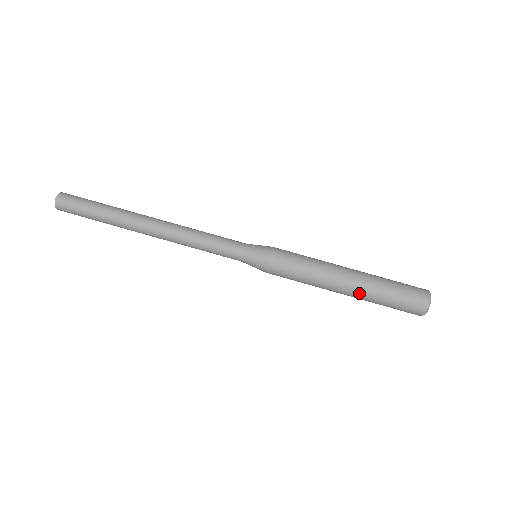
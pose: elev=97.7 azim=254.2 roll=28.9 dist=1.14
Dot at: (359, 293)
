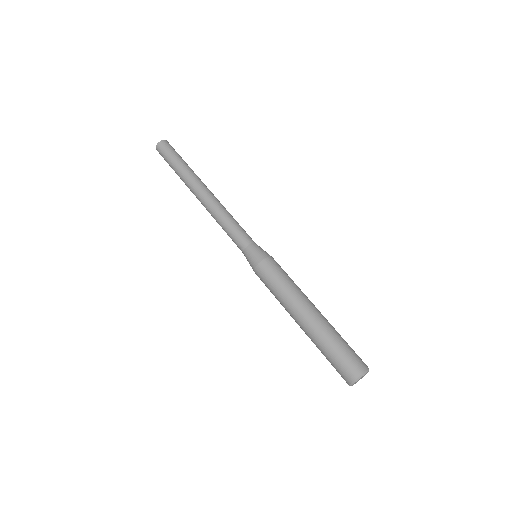
Dot at: (307, 333)
